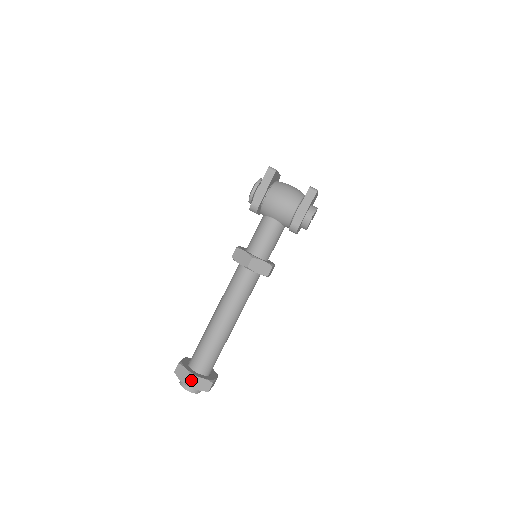
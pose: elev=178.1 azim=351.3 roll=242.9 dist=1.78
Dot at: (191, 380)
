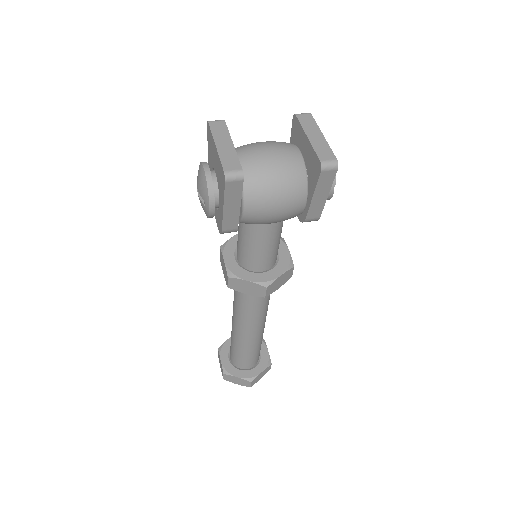
Dot at: (251, 384)
